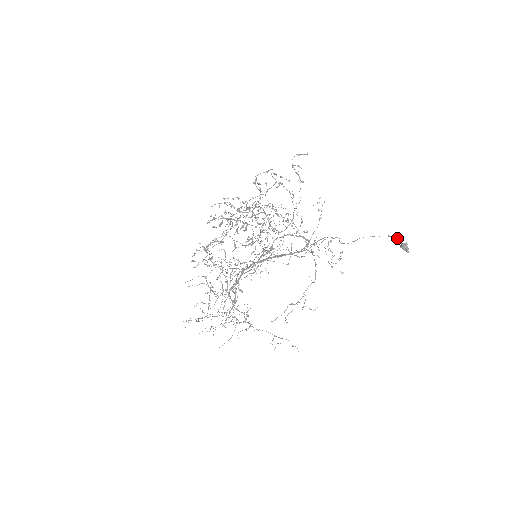
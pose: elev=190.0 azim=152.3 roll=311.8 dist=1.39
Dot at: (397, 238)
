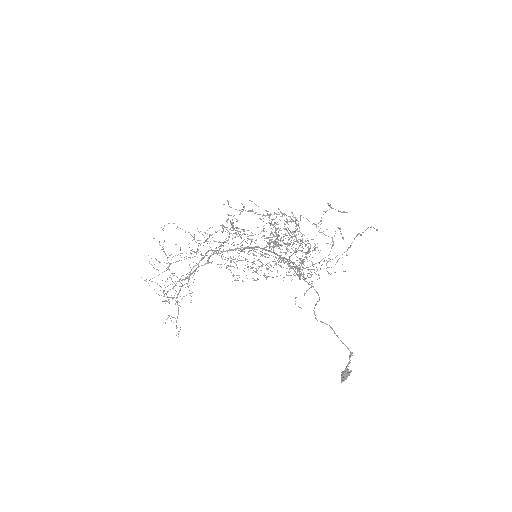
Dot at: occluded
